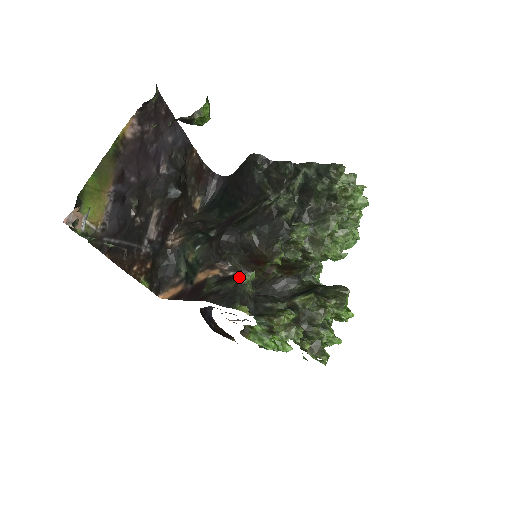
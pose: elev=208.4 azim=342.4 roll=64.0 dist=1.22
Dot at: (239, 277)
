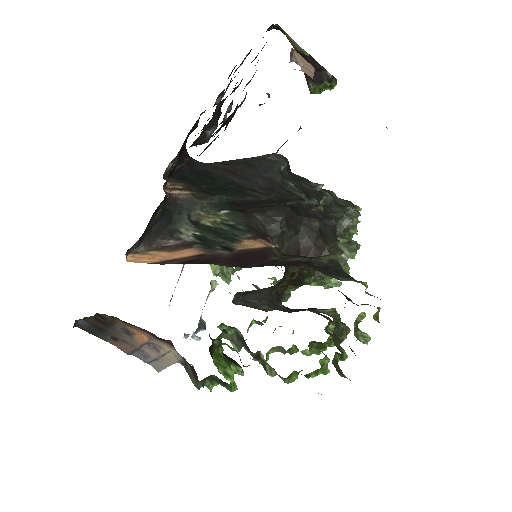
Dot at: (328, 256)
